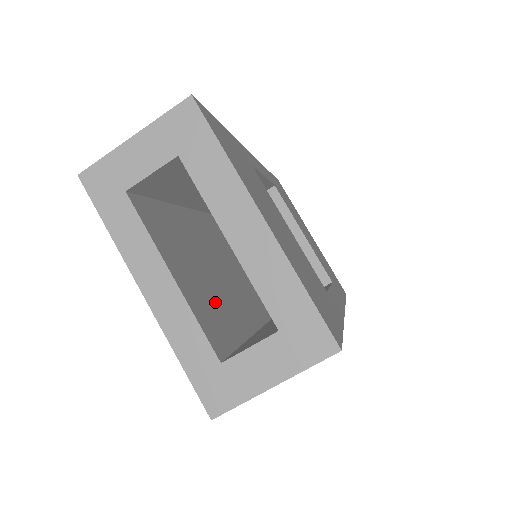
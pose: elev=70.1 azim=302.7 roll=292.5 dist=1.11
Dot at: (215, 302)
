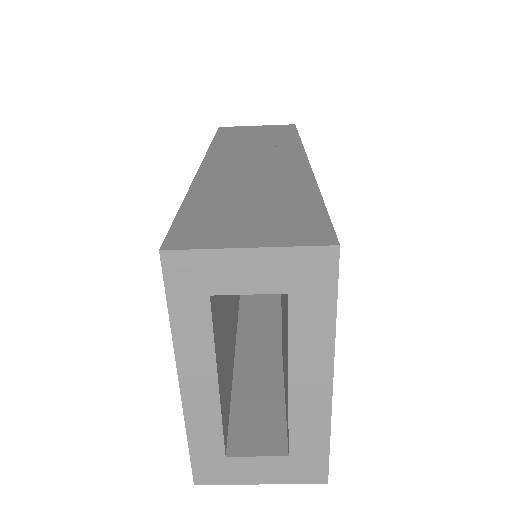
Dot at: (227, 364)
